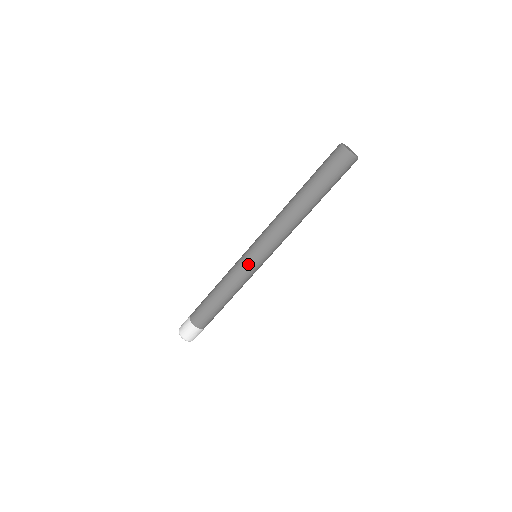
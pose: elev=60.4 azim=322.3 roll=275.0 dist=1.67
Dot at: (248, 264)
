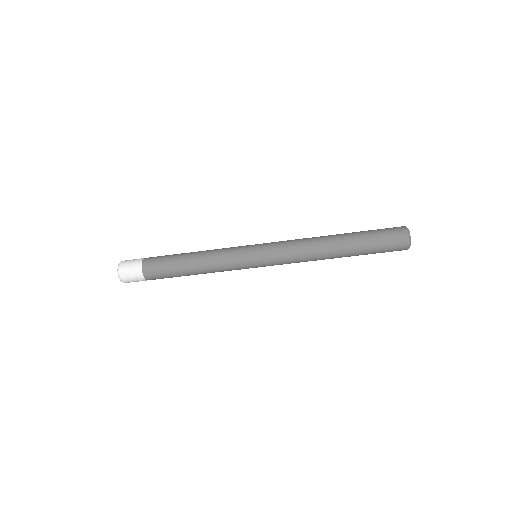
Dot at: (246, 255)
